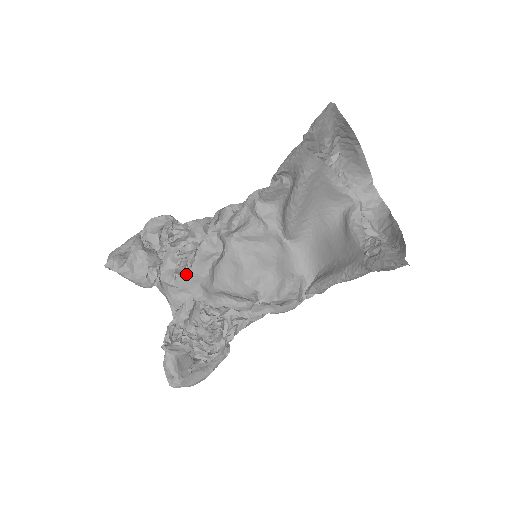
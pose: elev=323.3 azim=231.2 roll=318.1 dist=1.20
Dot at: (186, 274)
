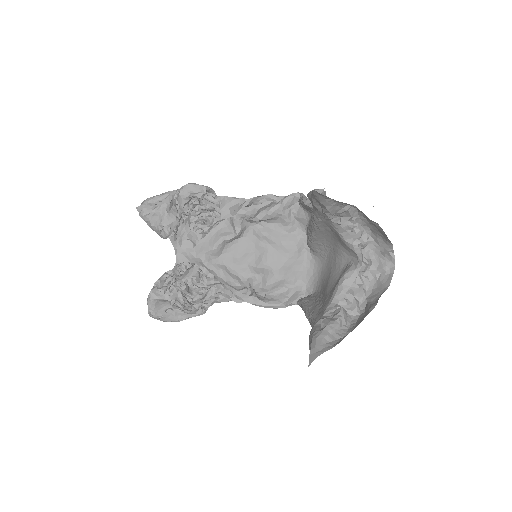
Dot at: (198, 240)
